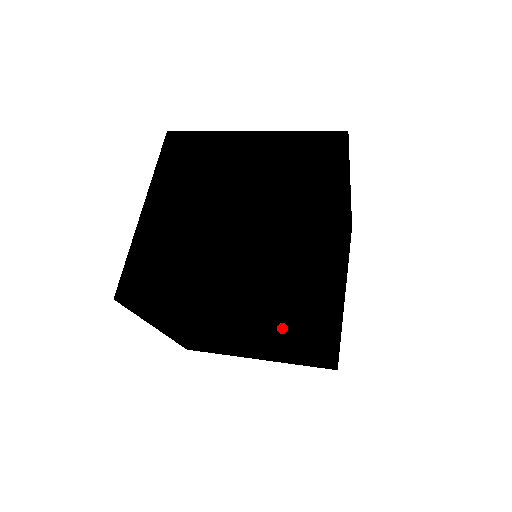
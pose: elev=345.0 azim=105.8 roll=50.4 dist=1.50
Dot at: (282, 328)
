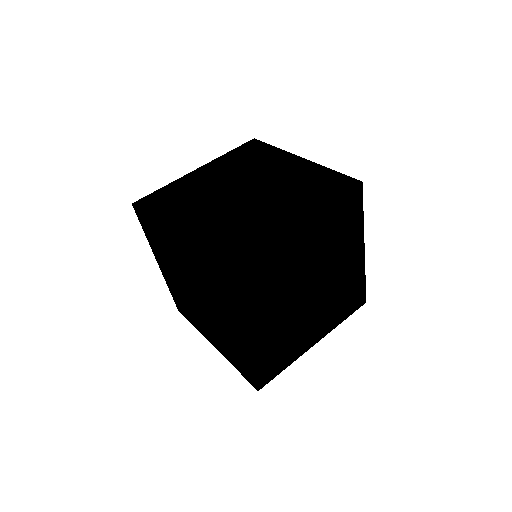
Dot at: occluded
